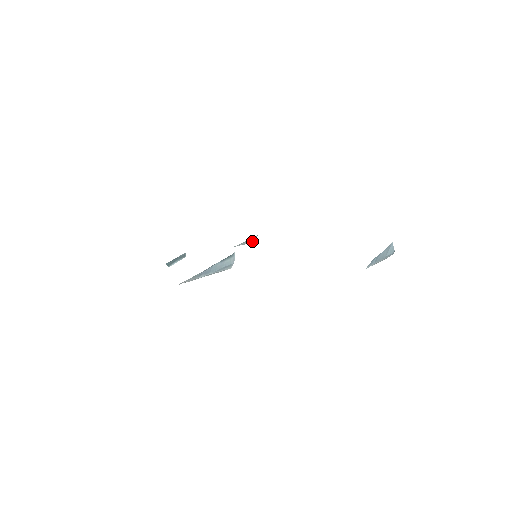
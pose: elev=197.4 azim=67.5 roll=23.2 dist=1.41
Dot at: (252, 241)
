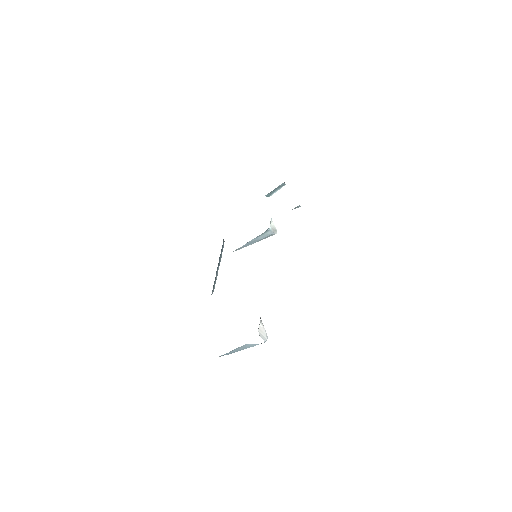
Dot at: (299, 206)
